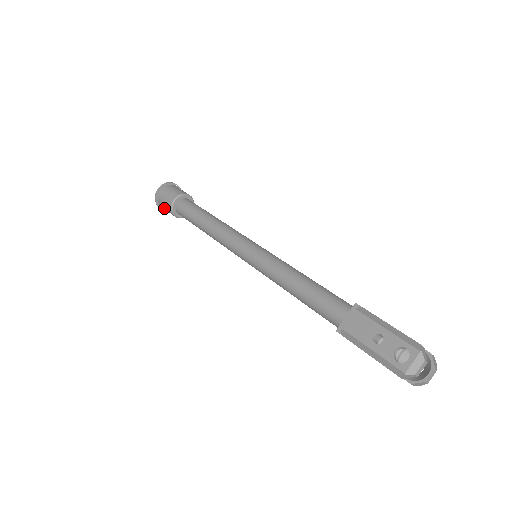
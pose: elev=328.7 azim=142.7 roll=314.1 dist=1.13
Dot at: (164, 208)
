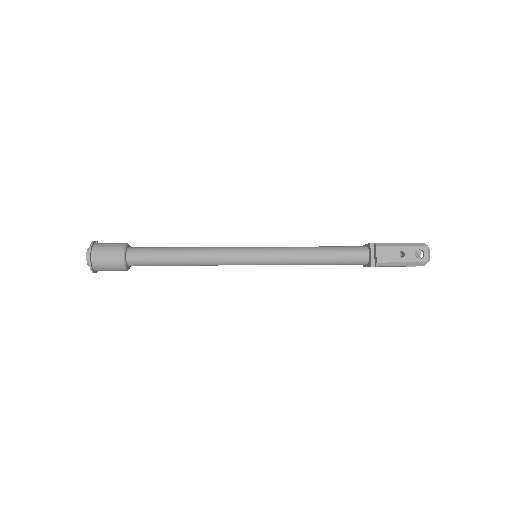
Dot at: (106, 270)
